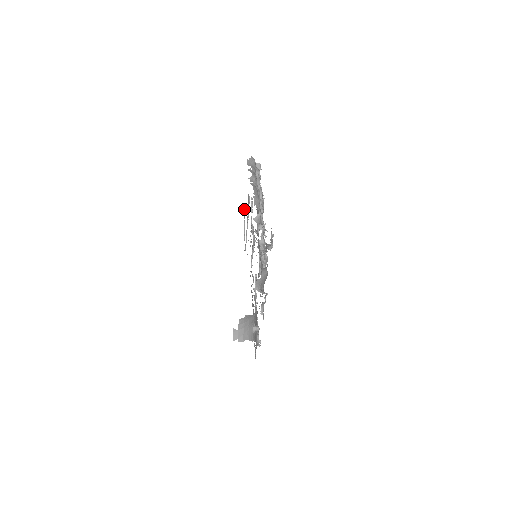
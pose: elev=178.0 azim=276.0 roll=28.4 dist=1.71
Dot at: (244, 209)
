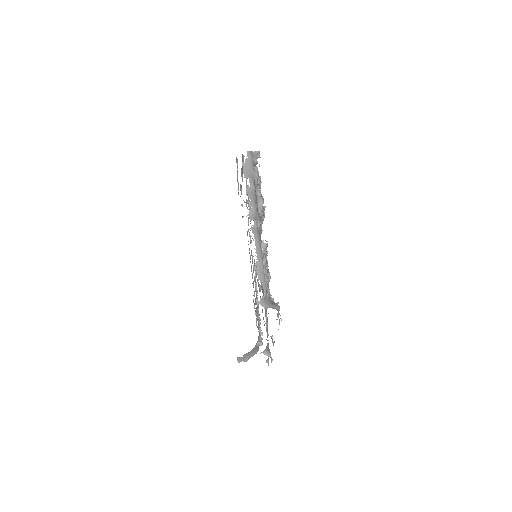
Dot at: occluded
